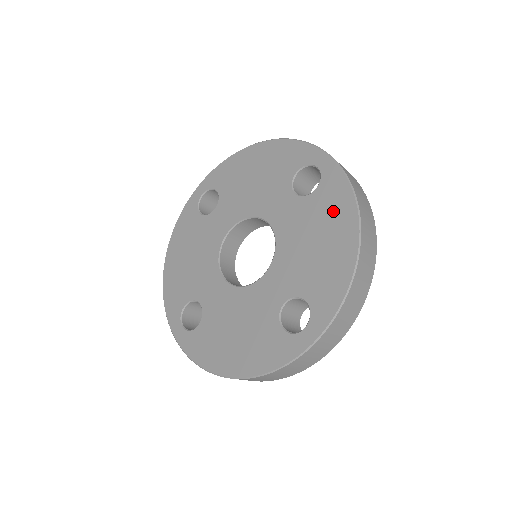
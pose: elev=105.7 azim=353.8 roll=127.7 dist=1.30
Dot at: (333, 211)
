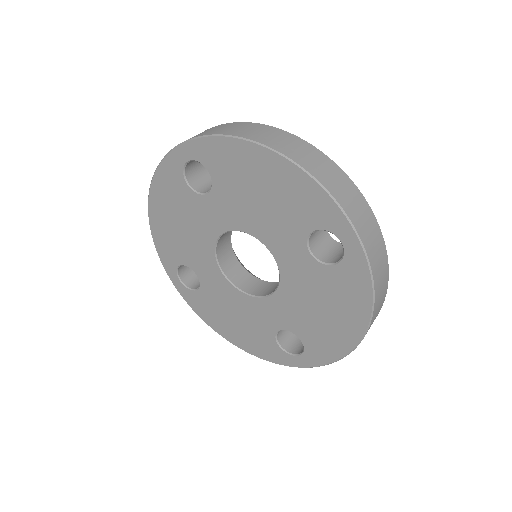
Dot at: (346, 299)
